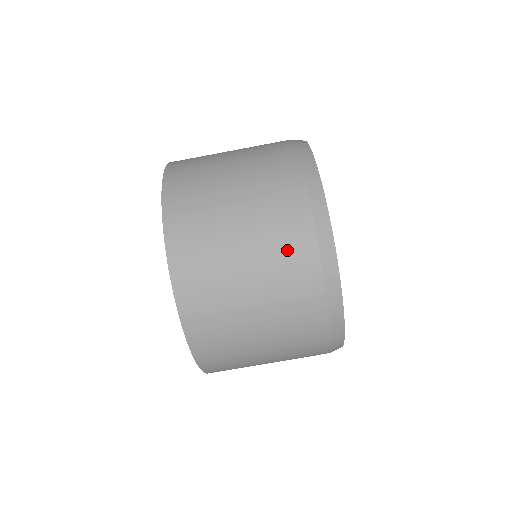
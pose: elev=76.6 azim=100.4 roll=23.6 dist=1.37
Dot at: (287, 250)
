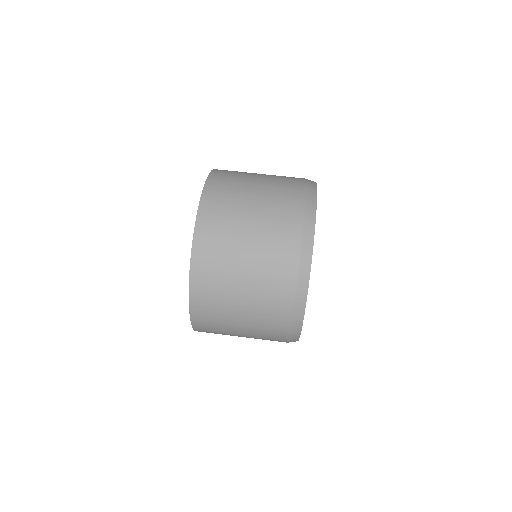
Dot at: (282, 220)
